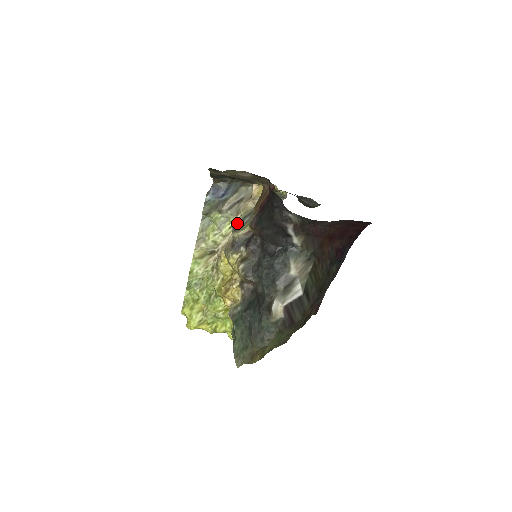
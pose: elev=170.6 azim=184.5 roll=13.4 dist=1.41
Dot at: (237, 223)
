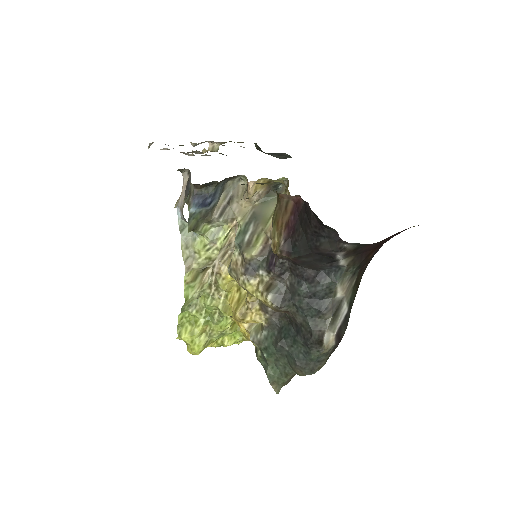
Dot at: (240, 236)
